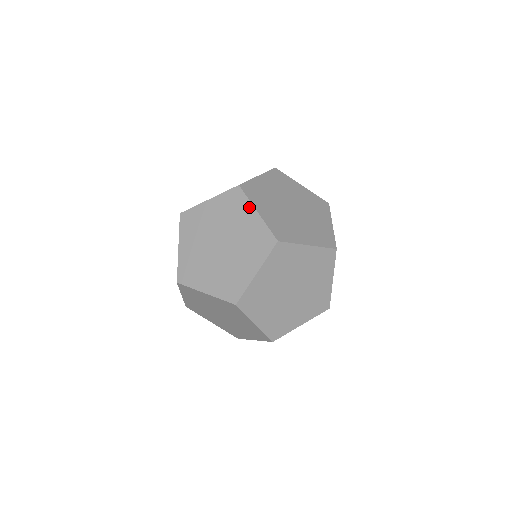
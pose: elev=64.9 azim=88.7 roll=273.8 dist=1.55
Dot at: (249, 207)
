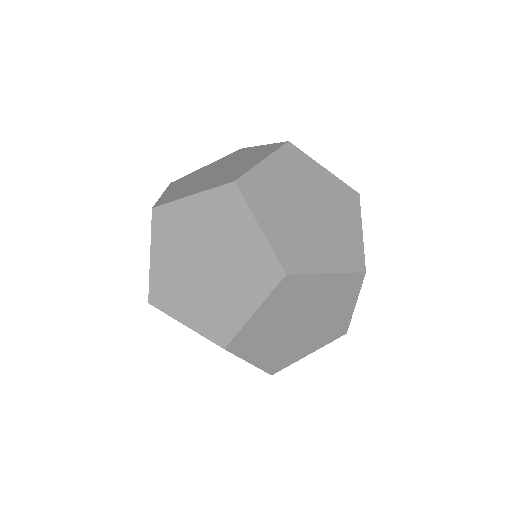
Dot at: (253, 148)
